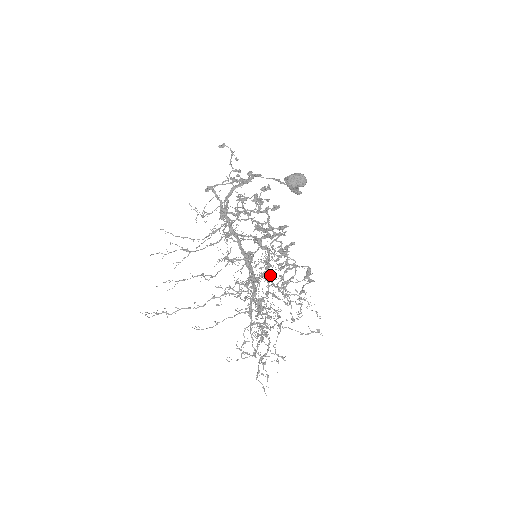
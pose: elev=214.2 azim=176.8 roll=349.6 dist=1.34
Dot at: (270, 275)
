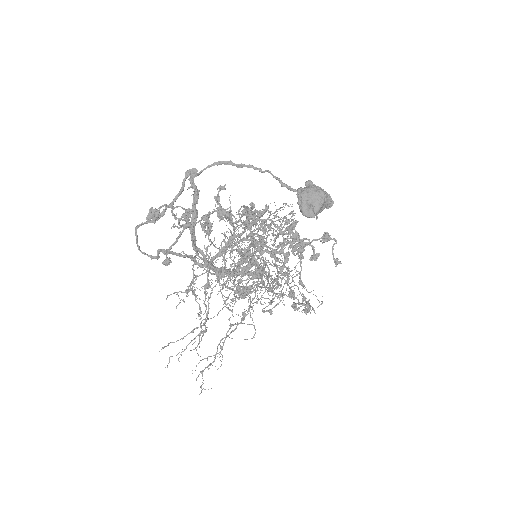
Dot at: occluded
